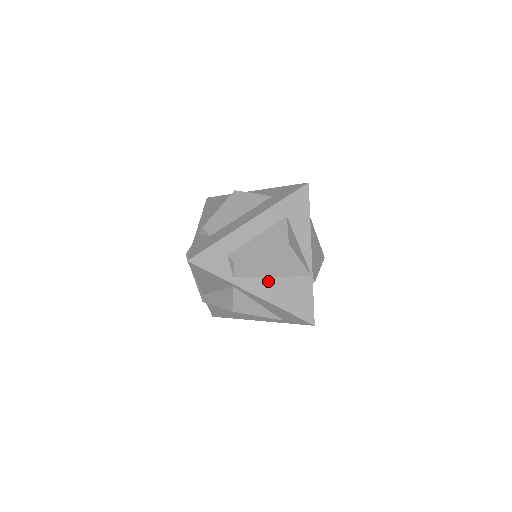
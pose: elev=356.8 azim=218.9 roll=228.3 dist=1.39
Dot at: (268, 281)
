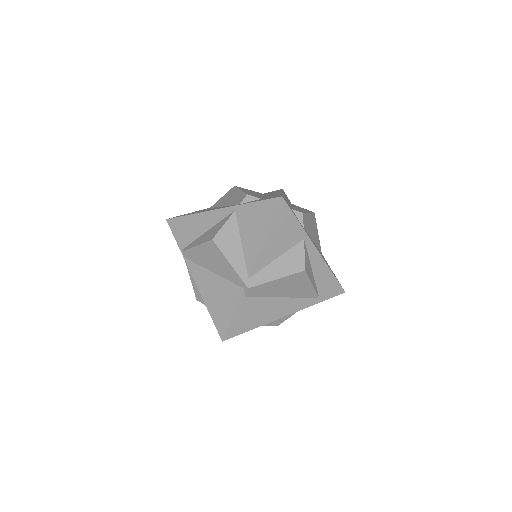
Dot at: occluded
